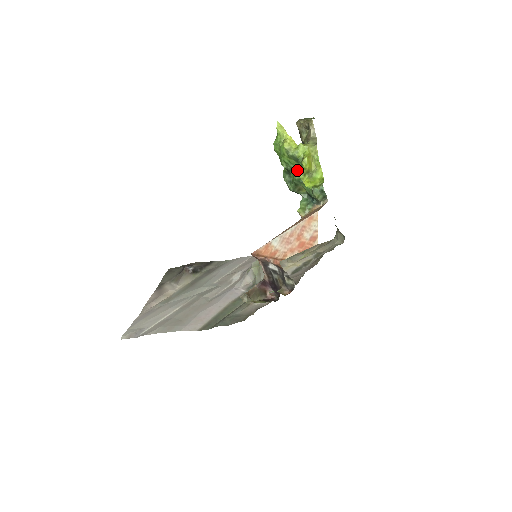
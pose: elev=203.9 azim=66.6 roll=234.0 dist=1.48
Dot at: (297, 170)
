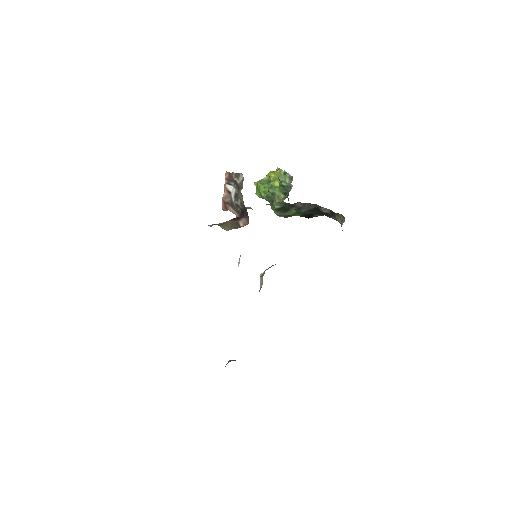
Dot at: occluded
